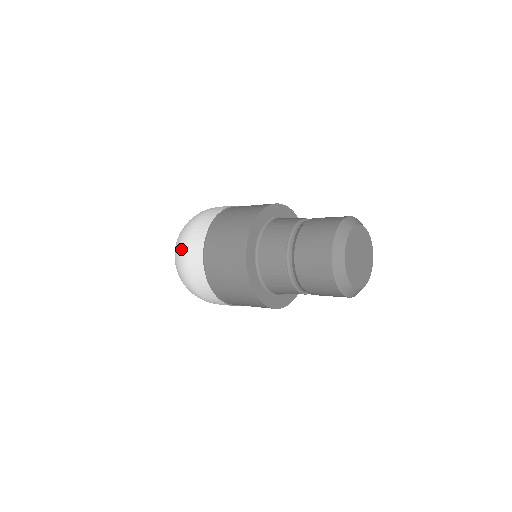
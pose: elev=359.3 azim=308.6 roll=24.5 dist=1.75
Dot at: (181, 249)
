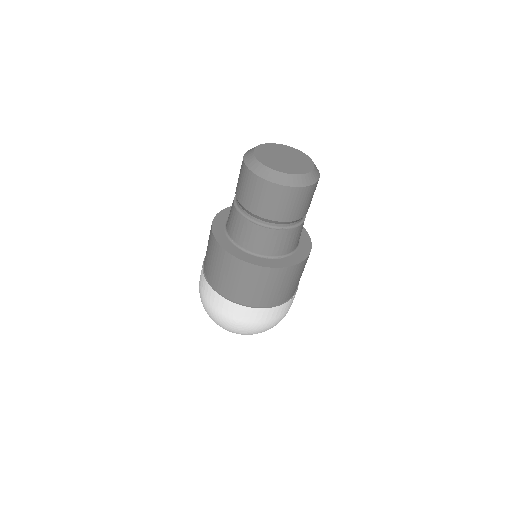
Dot at: occluded
